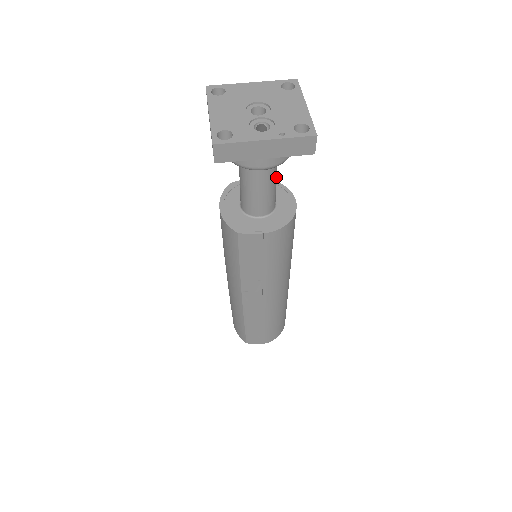
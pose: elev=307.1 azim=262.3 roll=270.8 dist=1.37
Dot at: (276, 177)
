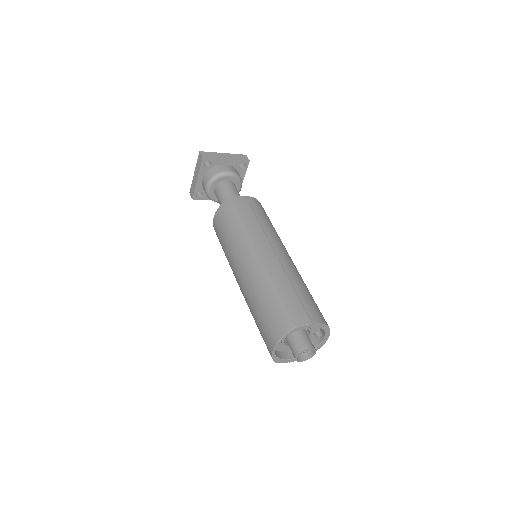
Dot at: occluded
